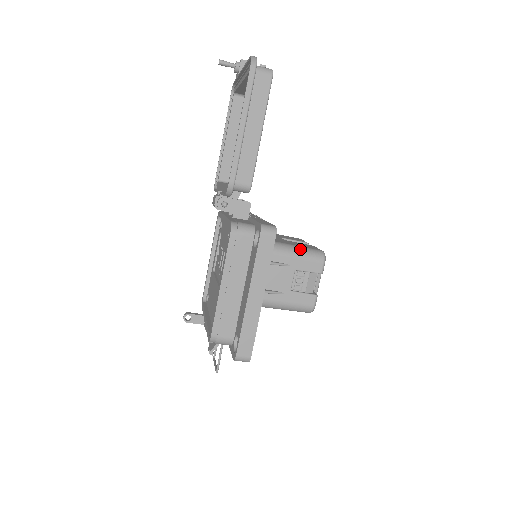
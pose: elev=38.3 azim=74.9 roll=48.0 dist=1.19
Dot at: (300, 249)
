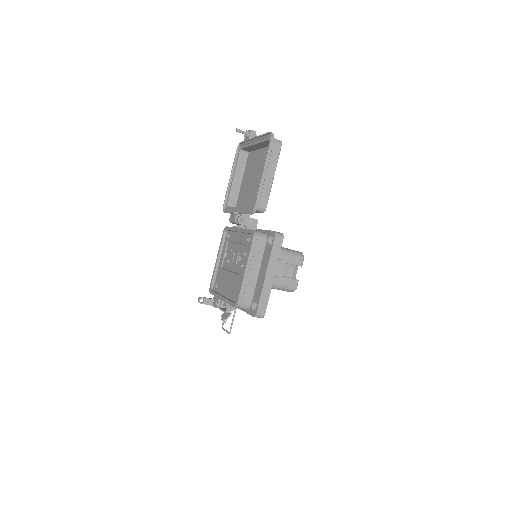
Dot at: (289, 250)
